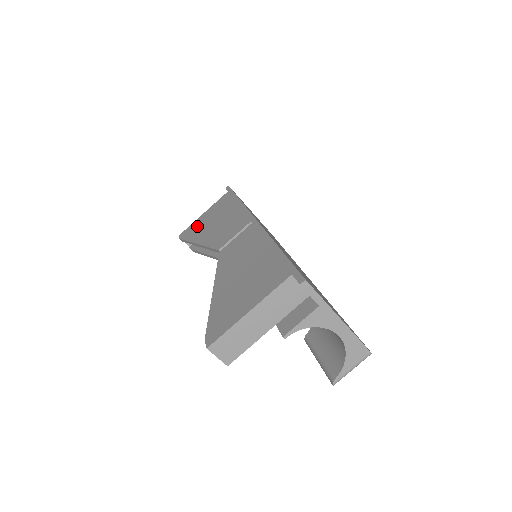
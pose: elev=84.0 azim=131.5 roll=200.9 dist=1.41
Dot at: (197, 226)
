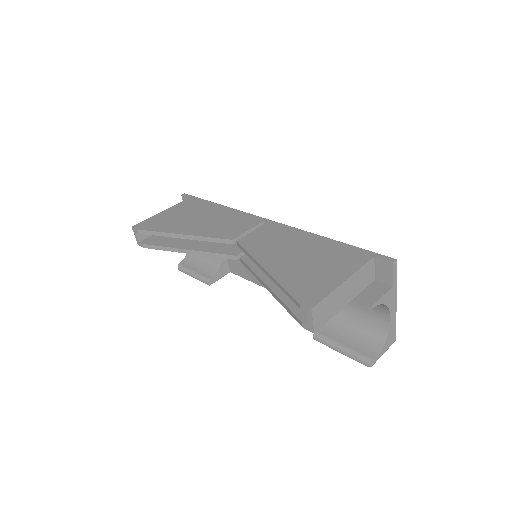
Dot at: (164, 220)
